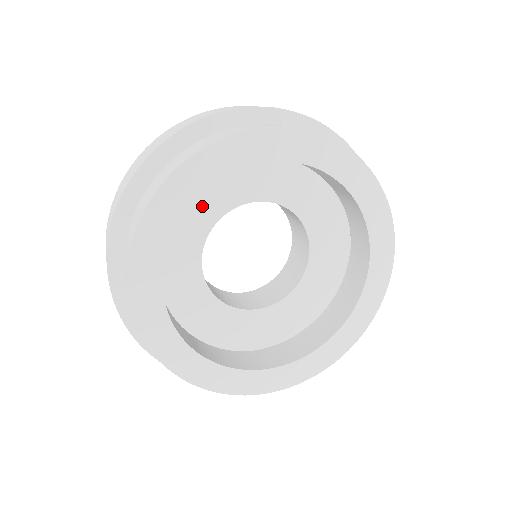
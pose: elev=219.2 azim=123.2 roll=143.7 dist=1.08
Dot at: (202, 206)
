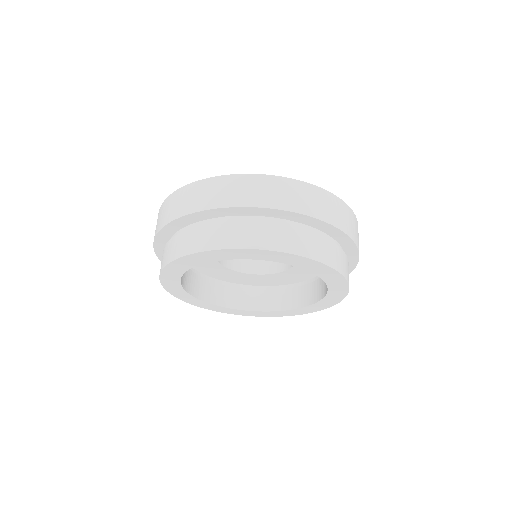
Dot at: occluded
